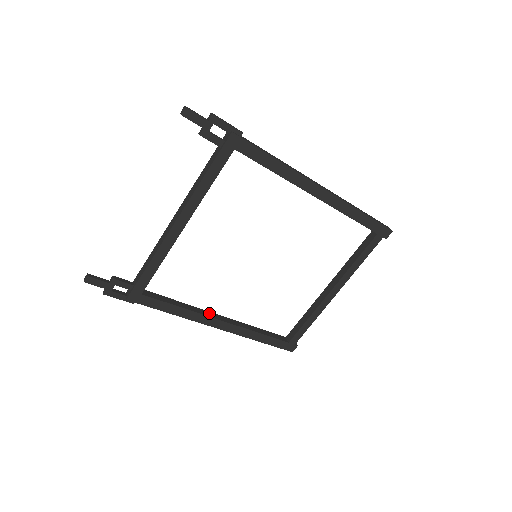
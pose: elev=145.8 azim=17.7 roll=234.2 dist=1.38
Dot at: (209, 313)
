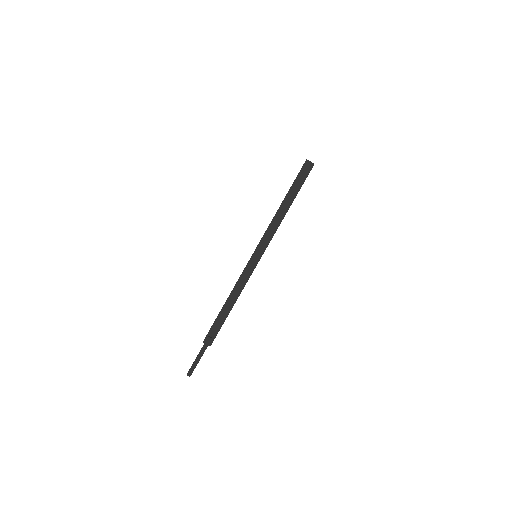
Dot at: occluded
